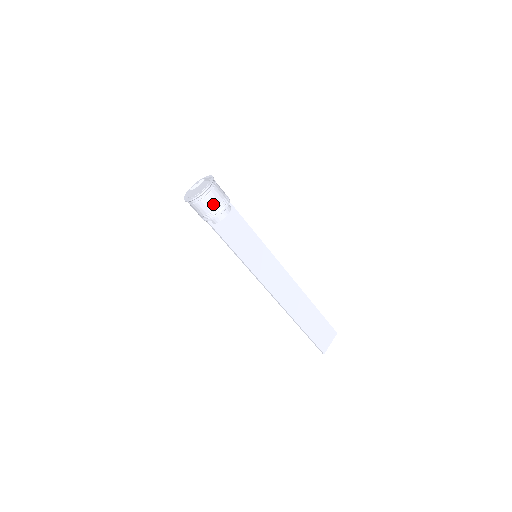
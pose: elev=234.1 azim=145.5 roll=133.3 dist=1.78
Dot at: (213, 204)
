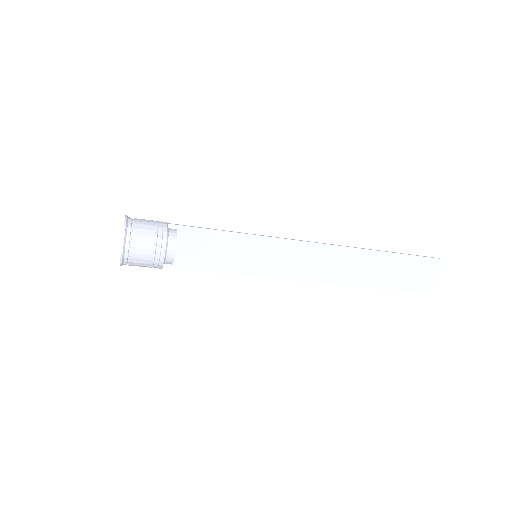
Dot at: (145, 256)
